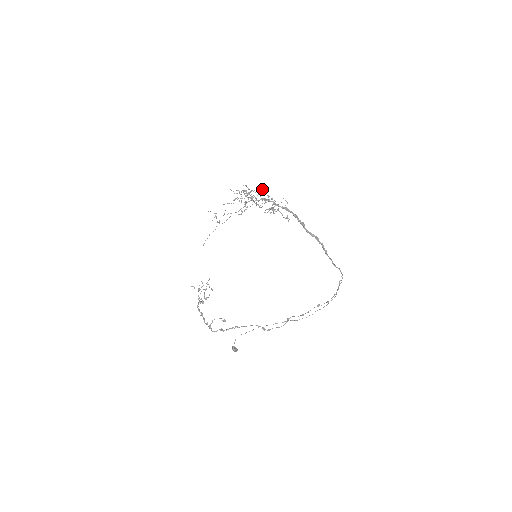
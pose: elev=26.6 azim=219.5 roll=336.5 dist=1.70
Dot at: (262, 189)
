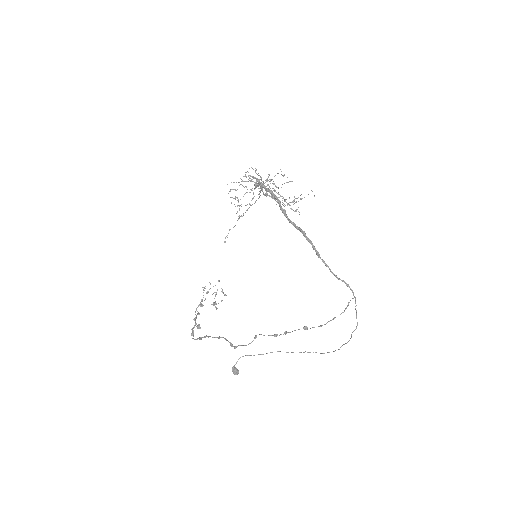
Dot at: occluded
